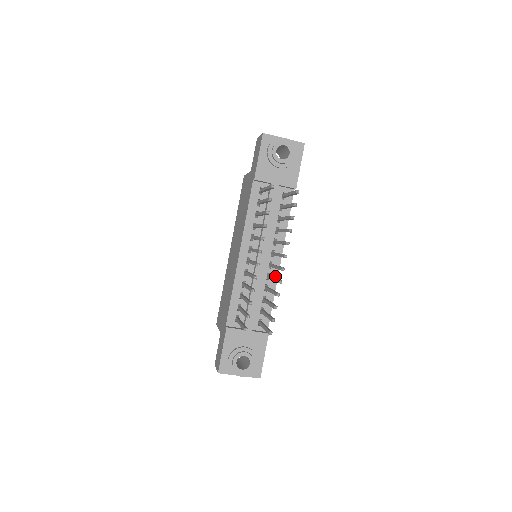
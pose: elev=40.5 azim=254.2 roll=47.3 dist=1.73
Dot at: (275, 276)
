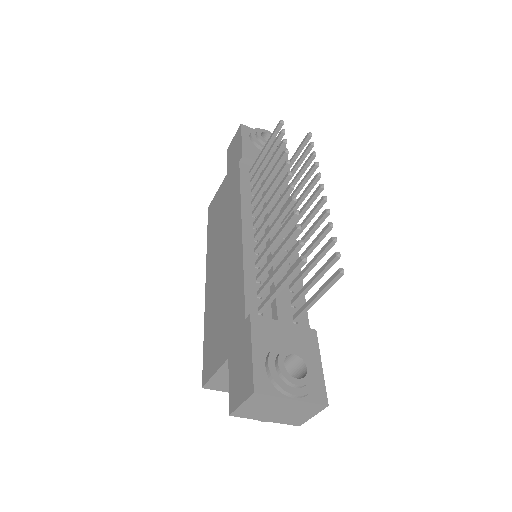
Dot at: occluded
